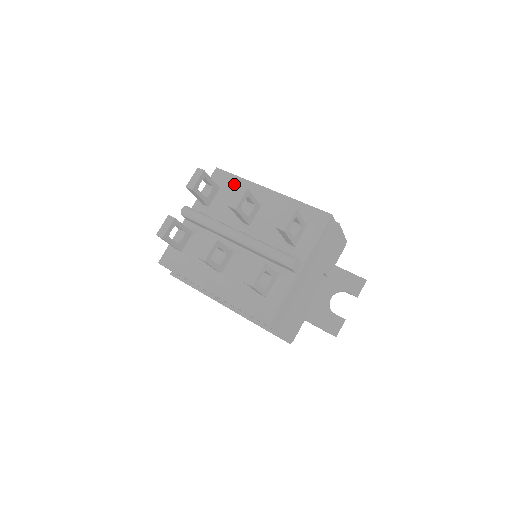
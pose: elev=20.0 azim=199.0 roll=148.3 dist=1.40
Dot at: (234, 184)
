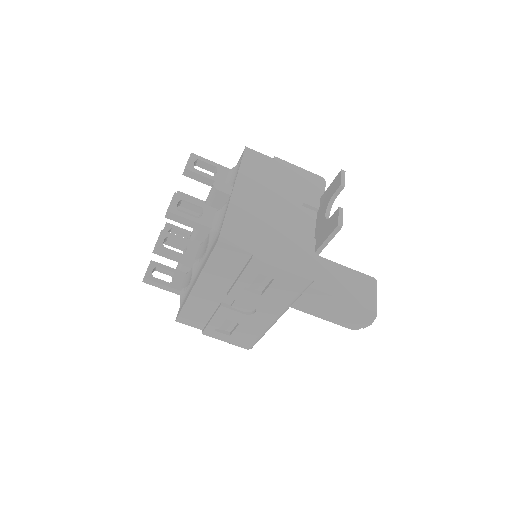
Dot at: occluded
